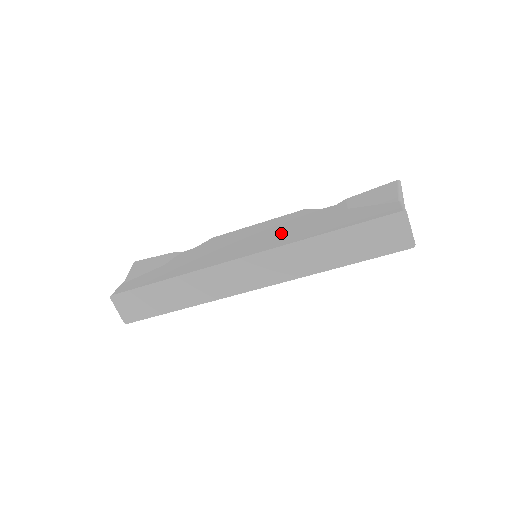
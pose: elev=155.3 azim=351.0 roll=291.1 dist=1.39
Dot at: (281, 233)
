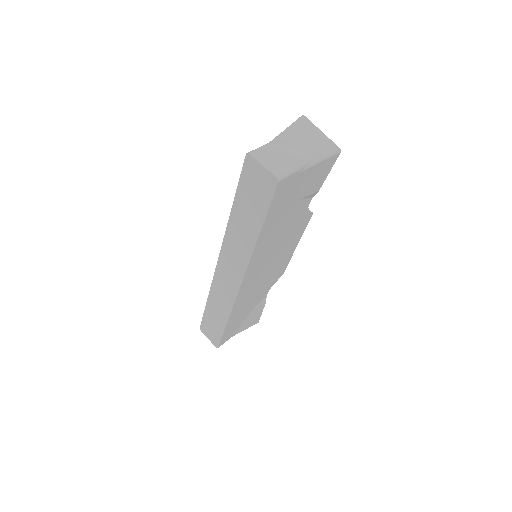
Dot at: occluded
